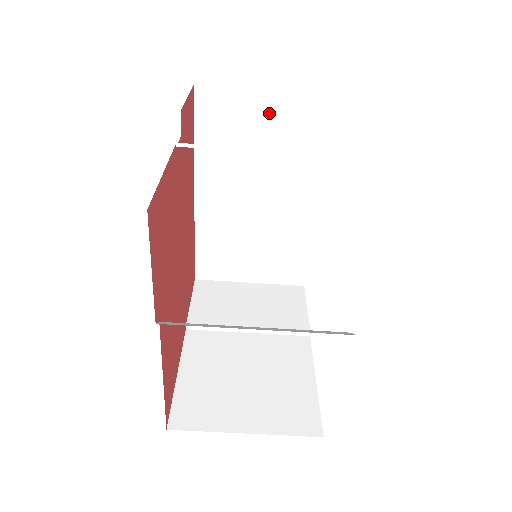
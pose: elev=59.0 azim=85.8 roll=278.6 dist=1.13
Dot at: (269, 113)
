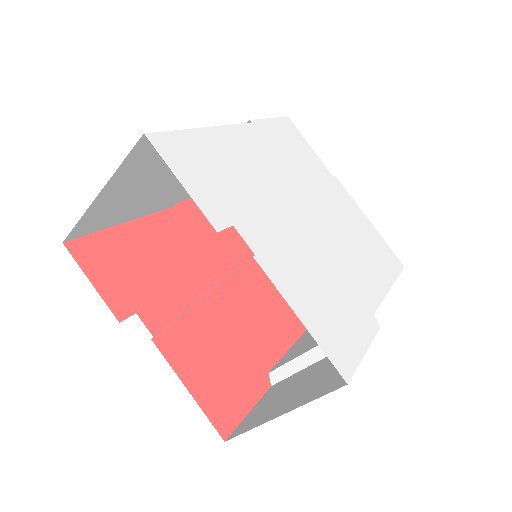
Dot at: (122, 185)
